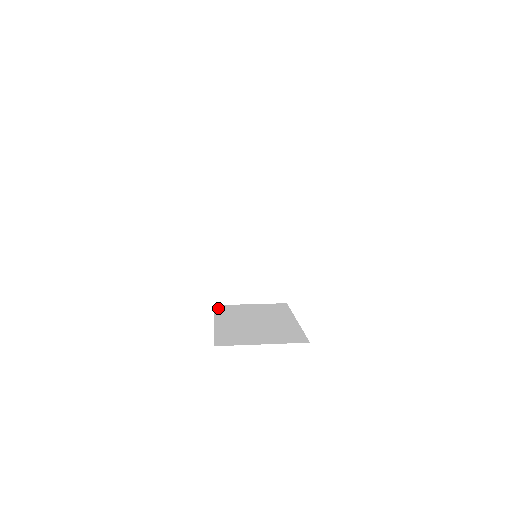
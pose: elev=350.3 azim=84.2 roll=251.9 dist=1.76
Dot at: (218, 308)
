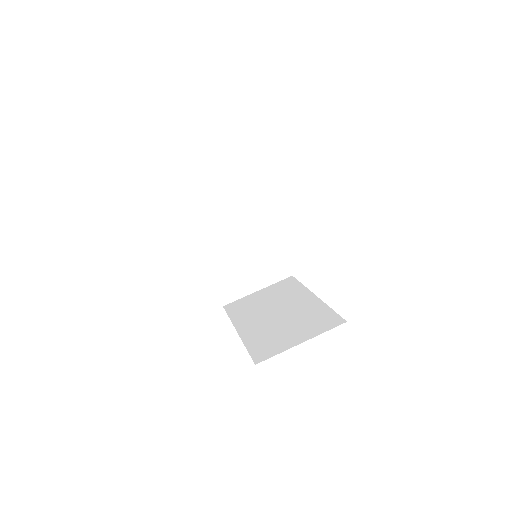
Dot at: (189, 212)
